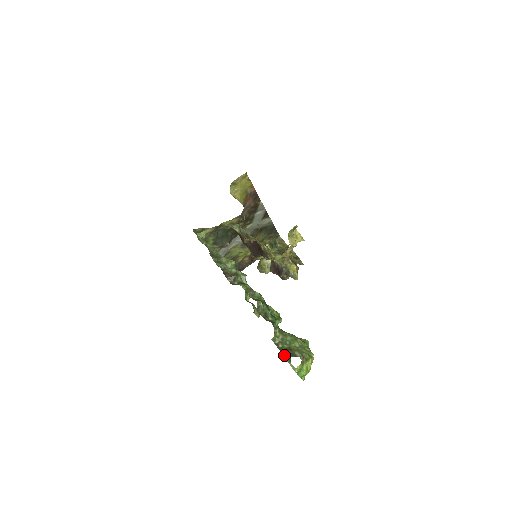
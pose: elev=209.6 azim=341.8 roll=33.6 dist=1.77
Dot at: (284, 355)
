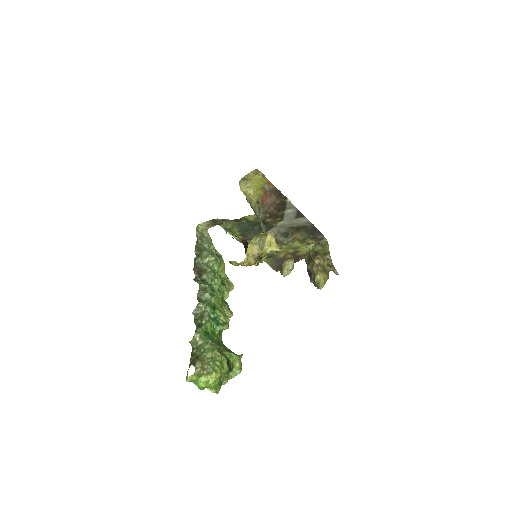
Dot at: (190, 361)
